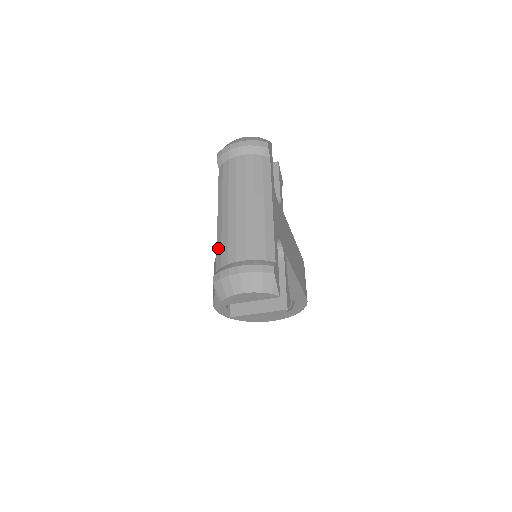
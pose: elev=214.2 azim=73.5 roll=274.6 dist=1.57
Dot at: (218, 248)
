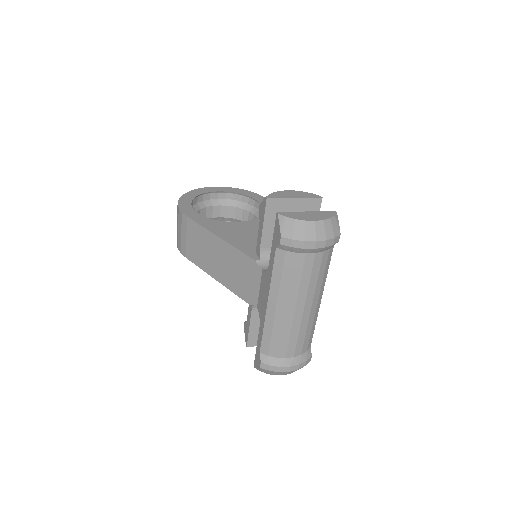
Dot at: (266, 336)
